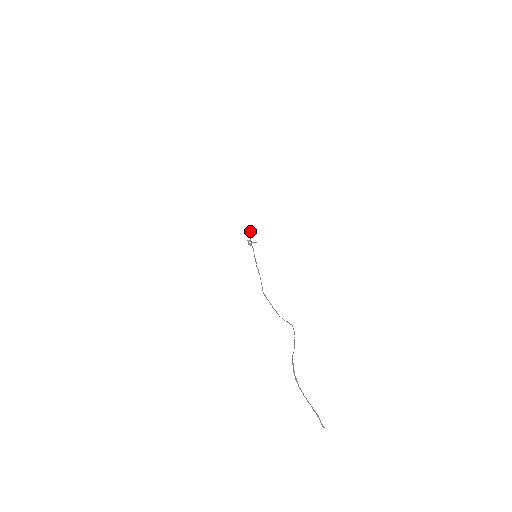
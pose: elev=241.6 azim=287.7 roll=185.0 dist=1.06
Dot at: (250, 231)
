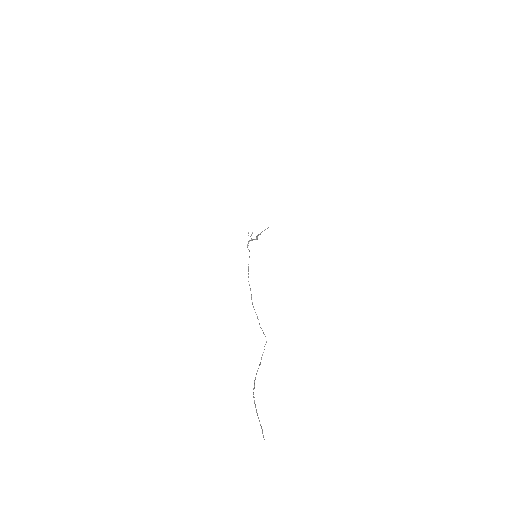
Dot at: occluded
